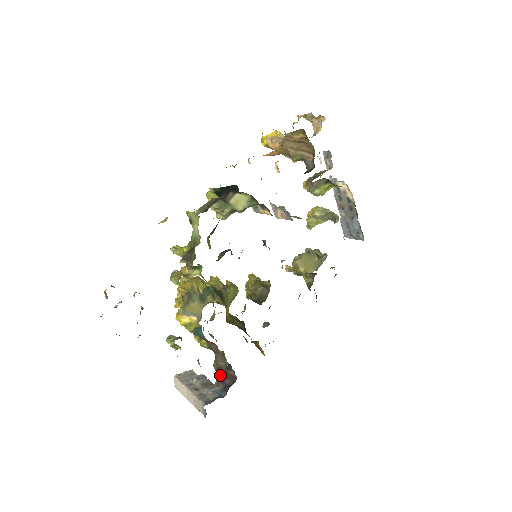
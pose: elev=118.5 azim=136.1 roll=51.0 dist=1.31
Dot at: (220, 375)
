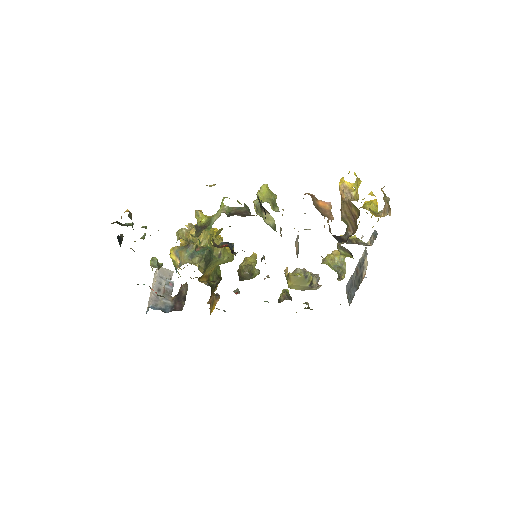
Dot at: (178, 296)
